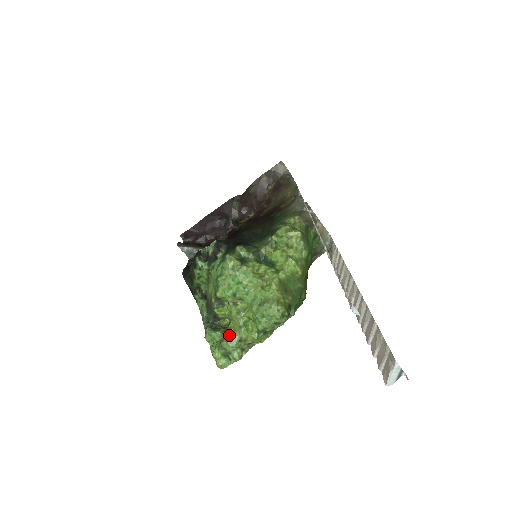
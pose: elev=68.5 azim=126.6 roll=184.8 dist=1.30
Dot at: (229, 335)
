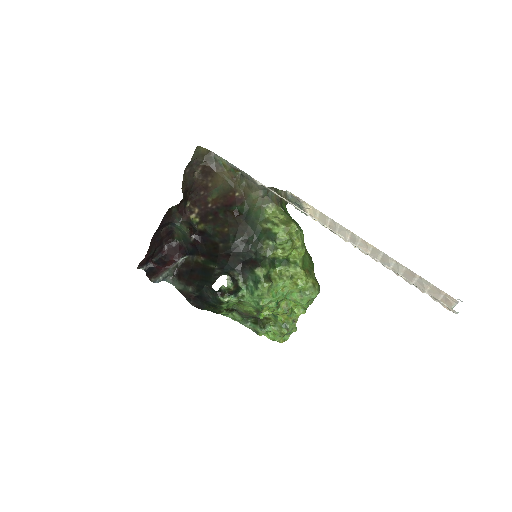
Dot at: (284, 325)
